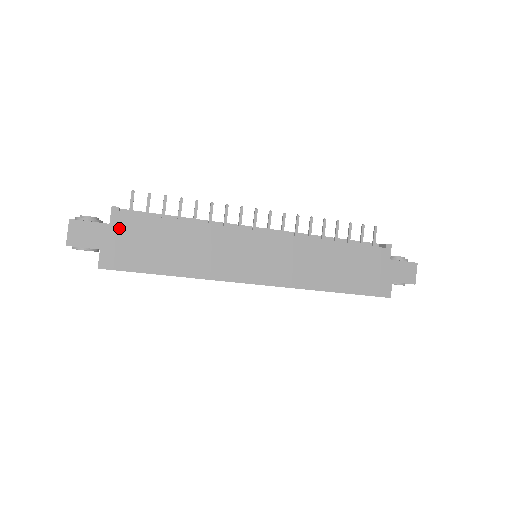
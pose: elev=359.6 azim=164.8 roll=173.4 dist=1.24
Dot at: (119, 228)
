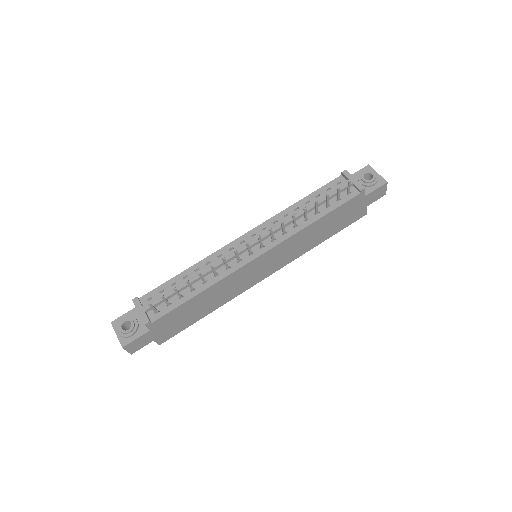
Dot at: (158, 327)
